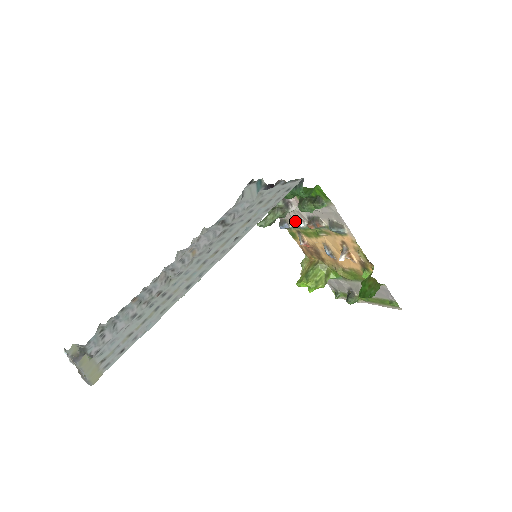
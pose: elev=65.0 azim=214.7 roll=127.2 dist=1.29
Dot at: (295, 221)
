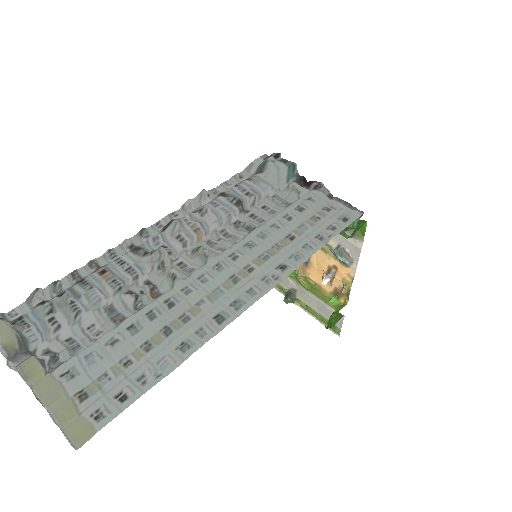
Dot at: occluded
